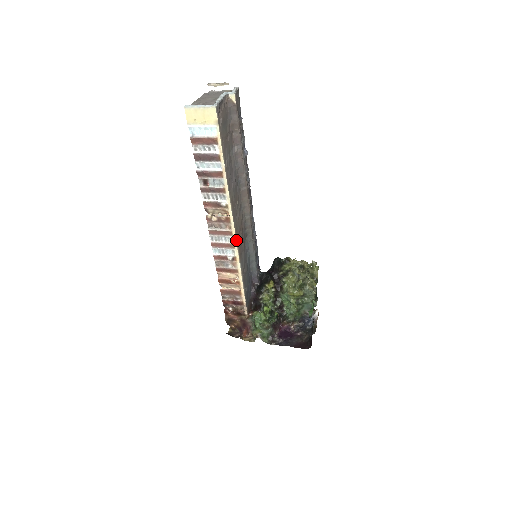
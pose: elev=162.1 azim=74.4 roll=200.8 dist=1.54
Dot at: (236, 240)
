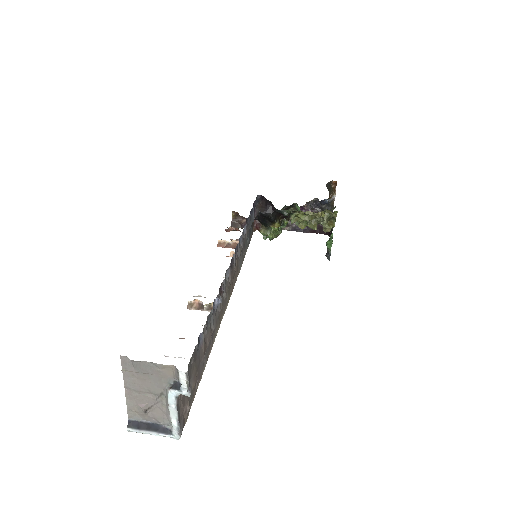
Dot at: (232, 291)
